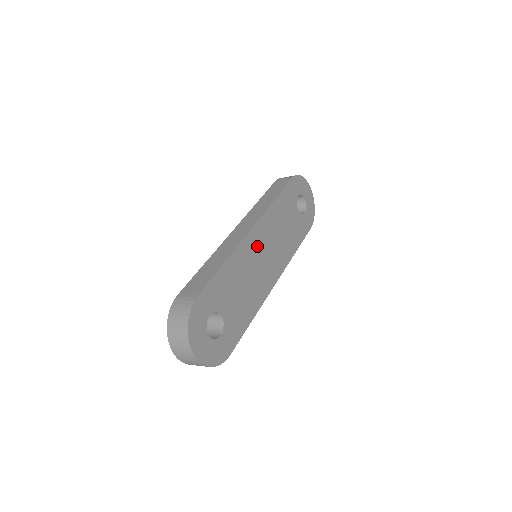
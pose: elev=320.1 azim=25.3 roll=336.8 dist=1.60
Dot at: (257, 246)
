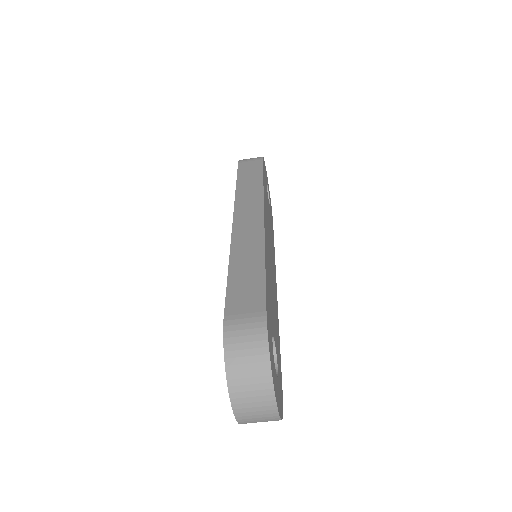
Dot at: (268, 241)
